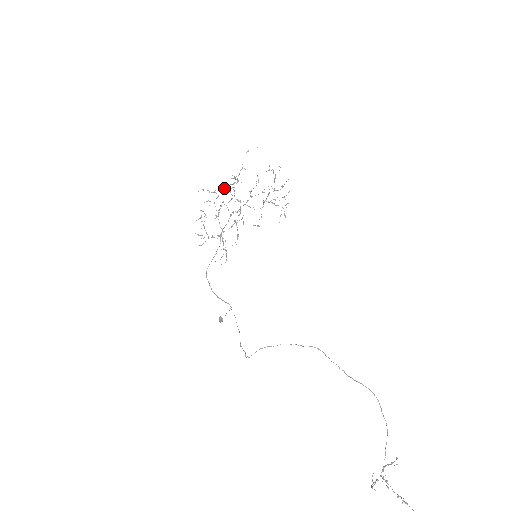
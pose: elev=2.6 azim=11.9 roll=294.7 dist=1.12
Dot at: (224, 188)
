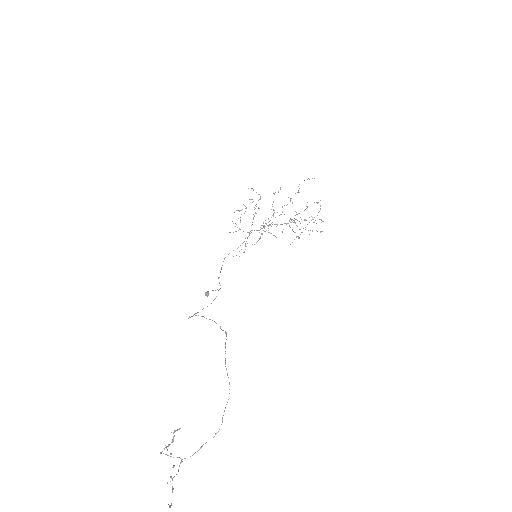
Dot at: occluded
